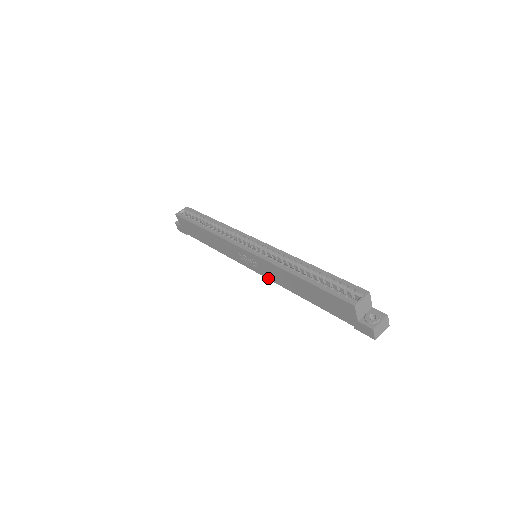
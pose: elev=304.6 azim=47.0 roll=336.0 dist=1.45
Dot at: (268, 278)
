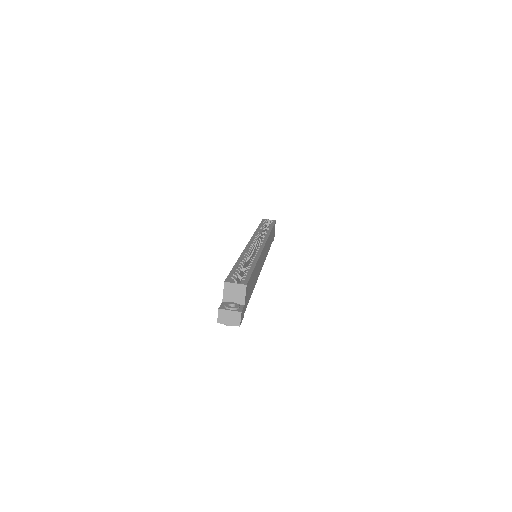
Dot at: occluded
